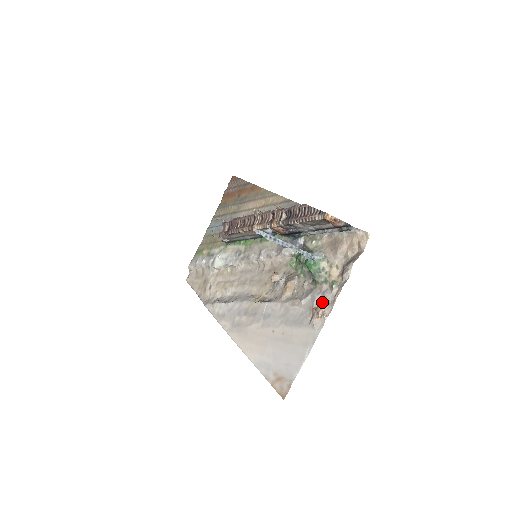
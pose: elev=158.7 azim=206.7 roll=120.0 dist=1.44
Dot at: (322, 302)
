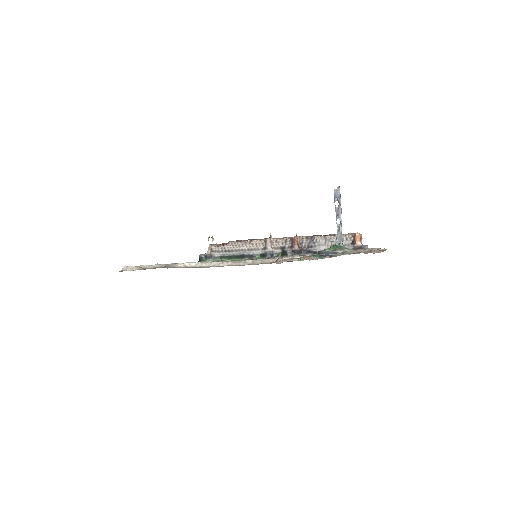
Dot at: occluded
